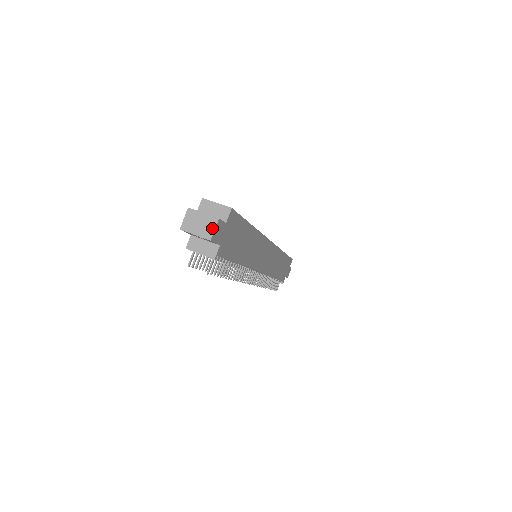
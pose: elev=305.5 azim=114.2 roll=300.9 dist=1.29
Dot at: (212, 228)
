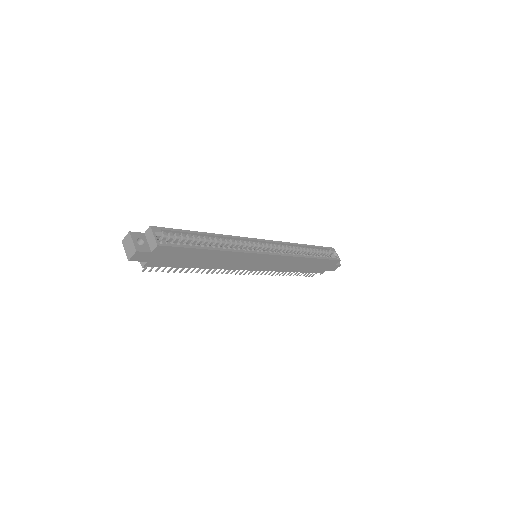
Dot at: (132, 254)
